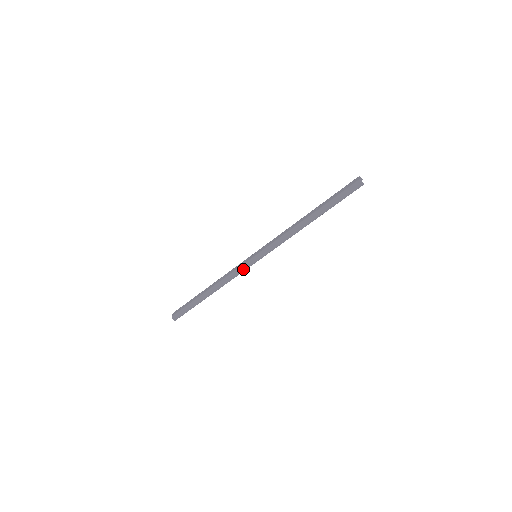
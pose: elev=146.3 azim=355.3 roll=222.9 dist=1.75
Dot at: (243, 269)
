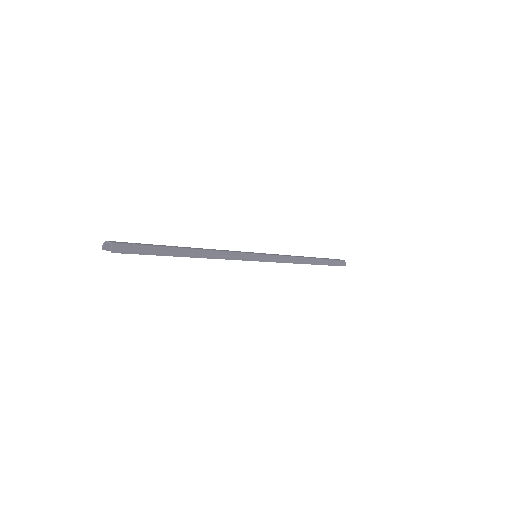
Dot at: (245, 257)
